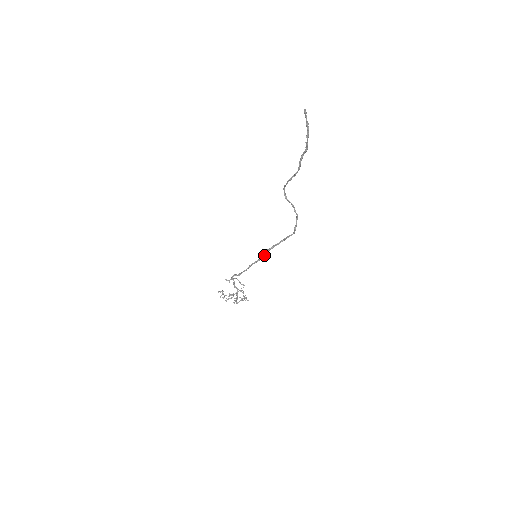
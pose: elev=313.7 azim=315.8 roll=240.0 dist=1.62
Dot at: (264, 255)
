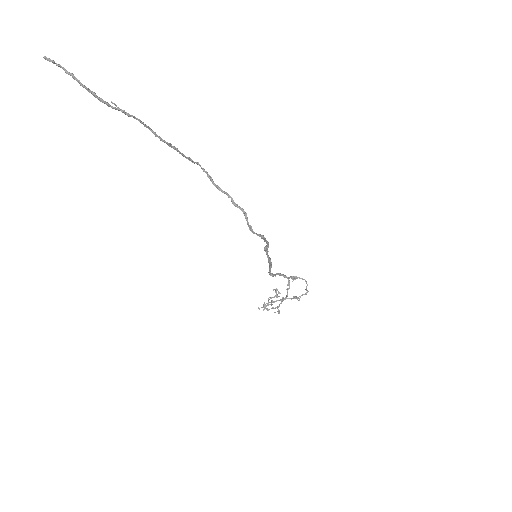
Dot at: (268, 257)
